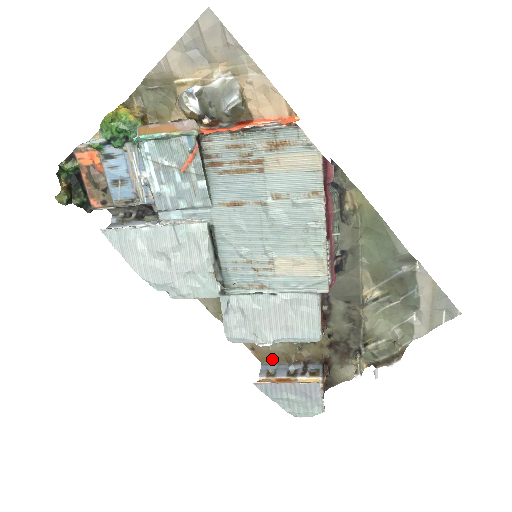
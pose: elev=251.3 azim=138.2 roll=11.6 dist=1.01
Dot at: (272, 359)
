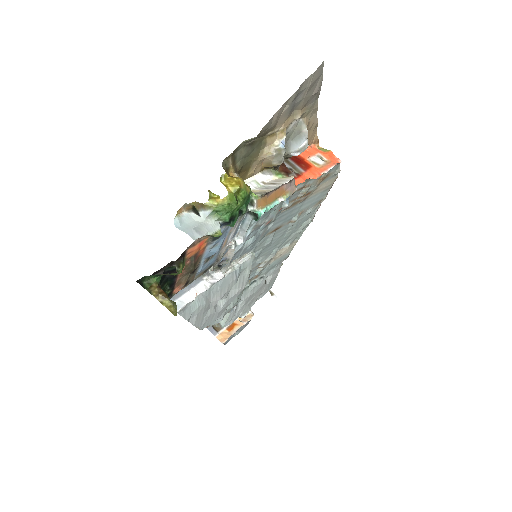
Dot at: occluded
